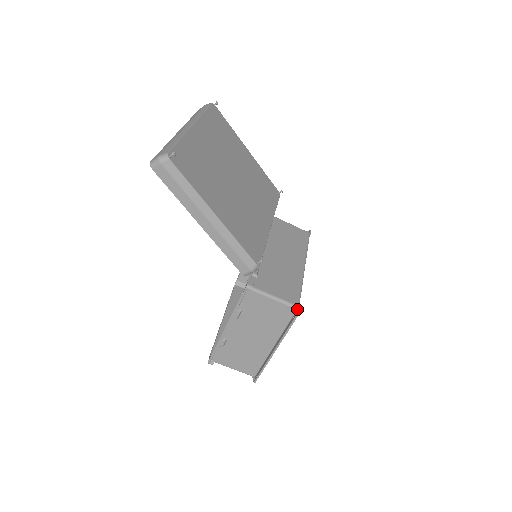
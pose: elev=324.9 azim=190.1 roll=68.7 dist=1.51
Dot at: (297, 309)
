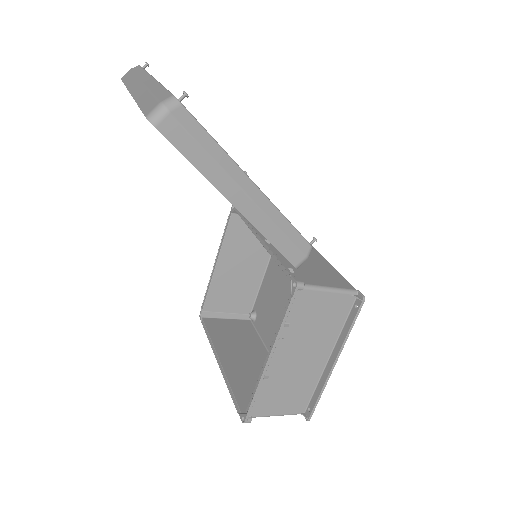
Dot at: (357, 294)
